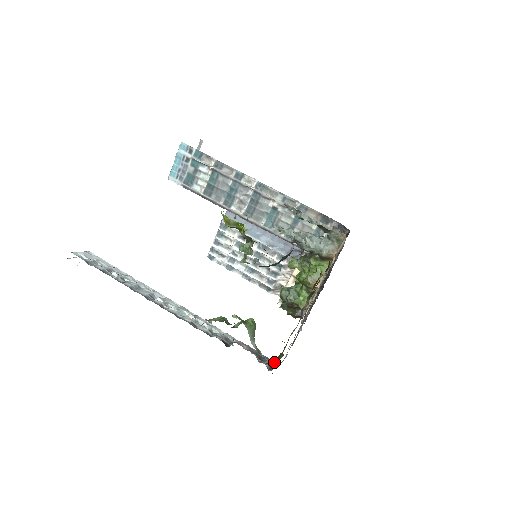
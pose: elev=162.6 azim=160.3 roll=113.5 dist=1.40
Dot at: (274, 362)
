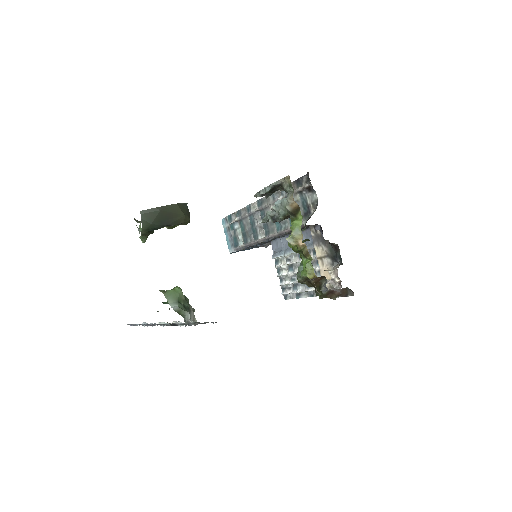
Dot at: occluded
